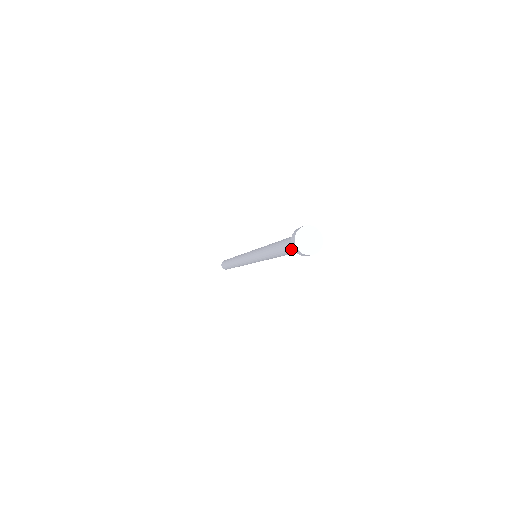
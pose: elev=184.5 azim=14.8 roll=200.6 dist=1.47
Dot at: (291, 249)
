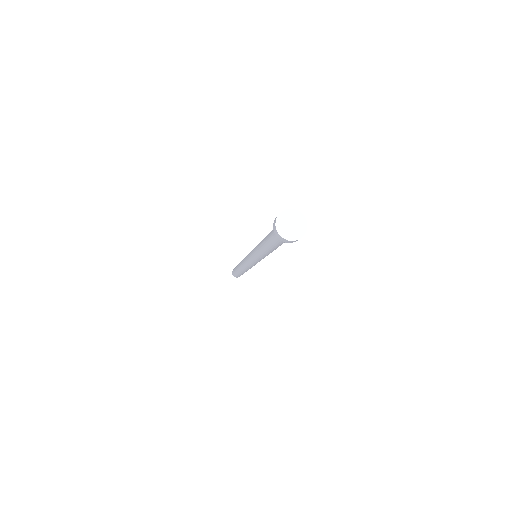
Dot at: (282, 241)
